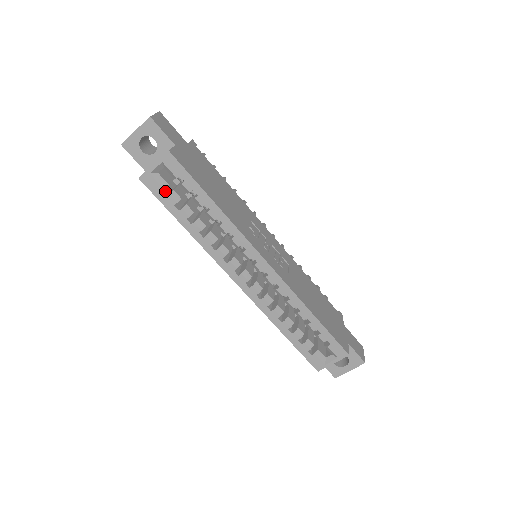
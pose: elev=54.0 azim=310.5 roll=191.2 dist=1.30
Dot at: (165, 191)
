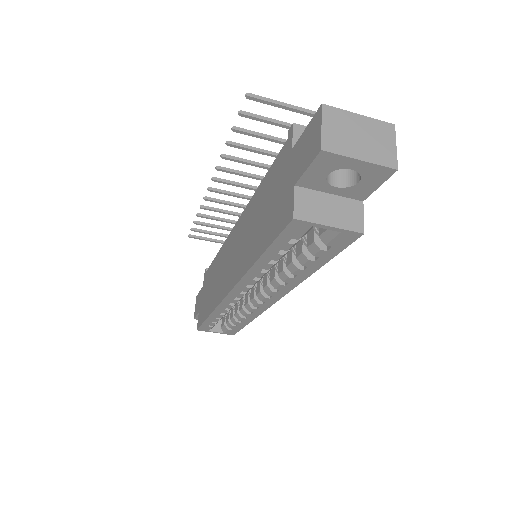
Dot at: occluded
